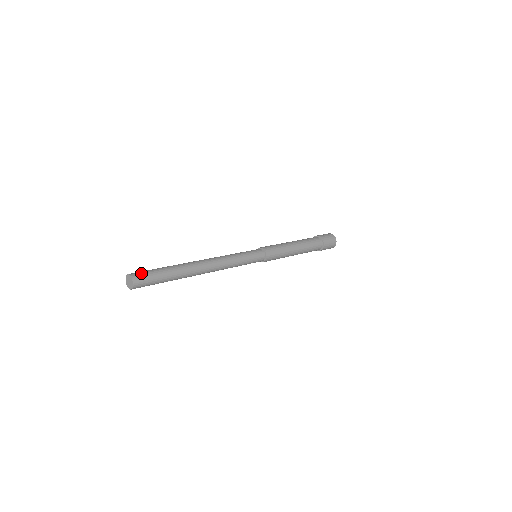
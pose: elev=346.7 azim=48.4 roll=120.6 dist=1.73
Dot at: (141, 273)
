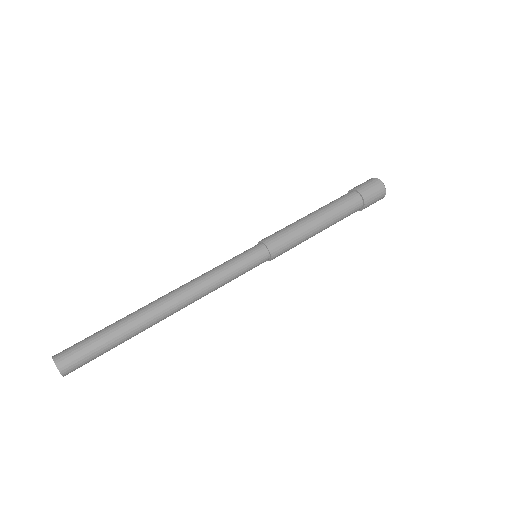
Dot at: (69, 349)
